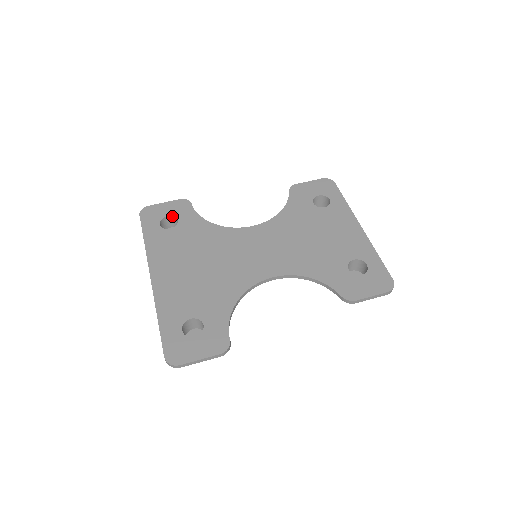
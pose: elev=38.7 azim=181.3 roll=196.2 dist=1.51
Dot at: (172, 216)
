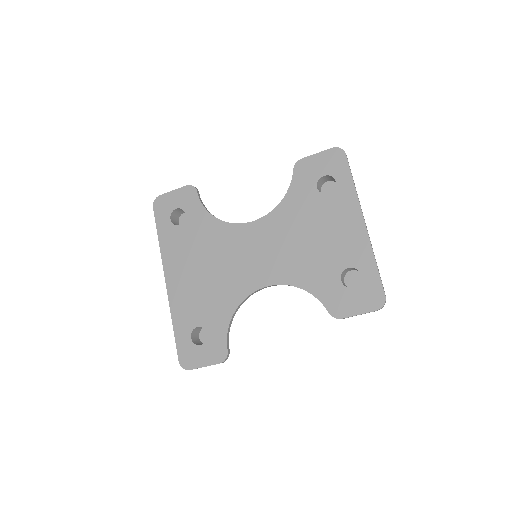
Dot at: (180, 208)
